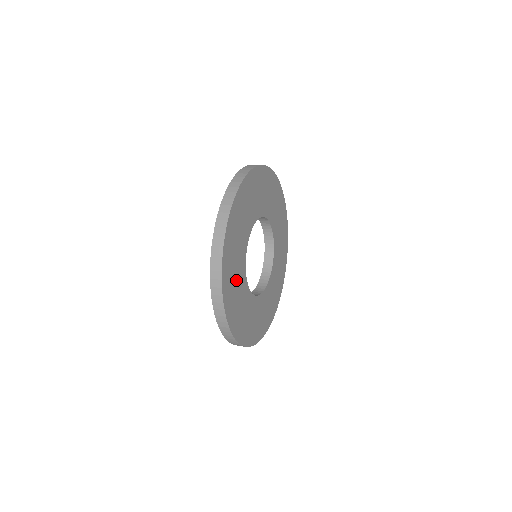
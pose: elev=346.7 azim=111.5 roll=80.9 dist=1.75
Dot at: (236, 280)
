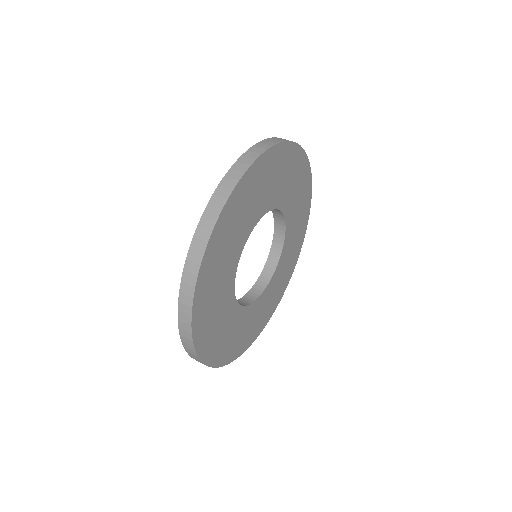
Dot at: (220, 321)
